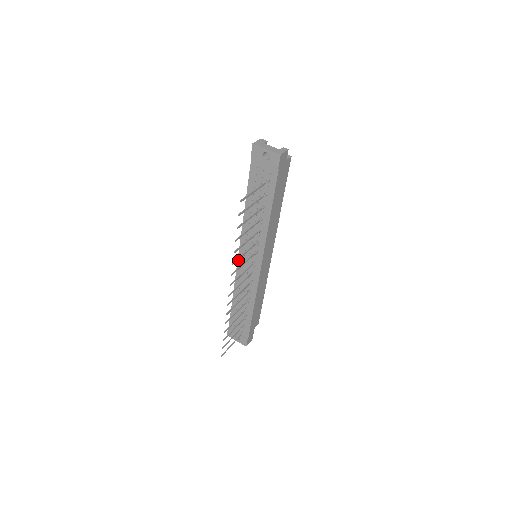
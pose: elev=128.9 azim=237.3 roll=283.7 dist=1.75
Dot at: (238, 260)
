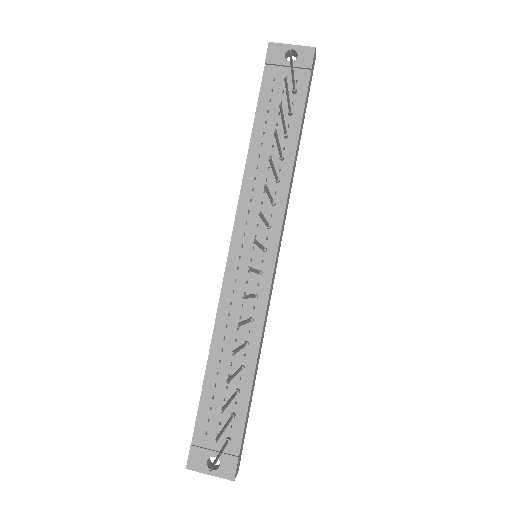
Dot at: (228, 260)
